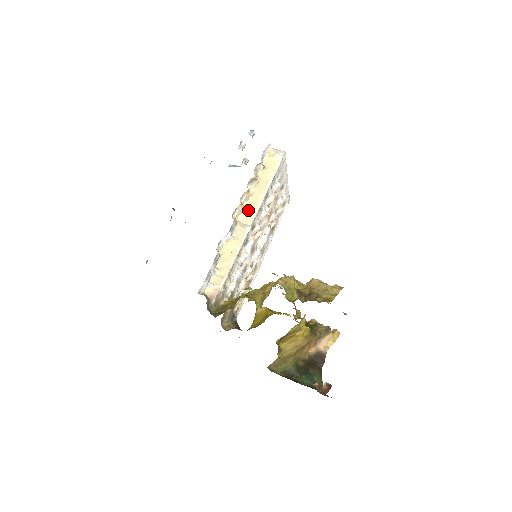
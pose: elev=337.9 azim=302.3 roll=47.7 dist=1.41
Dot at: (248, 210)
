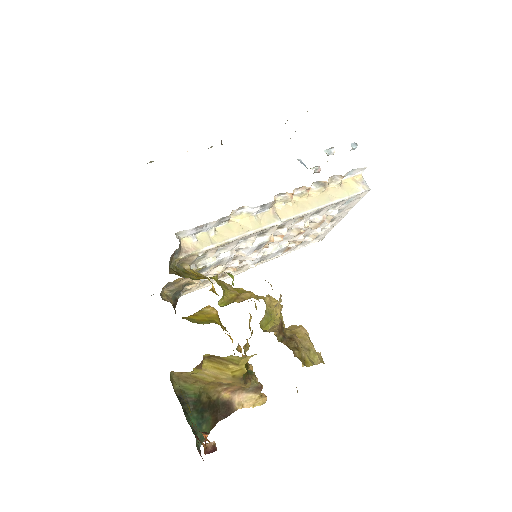
Dot at: (293, 206)
